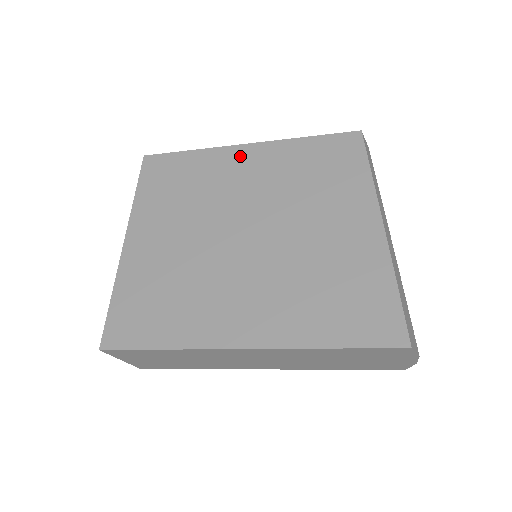
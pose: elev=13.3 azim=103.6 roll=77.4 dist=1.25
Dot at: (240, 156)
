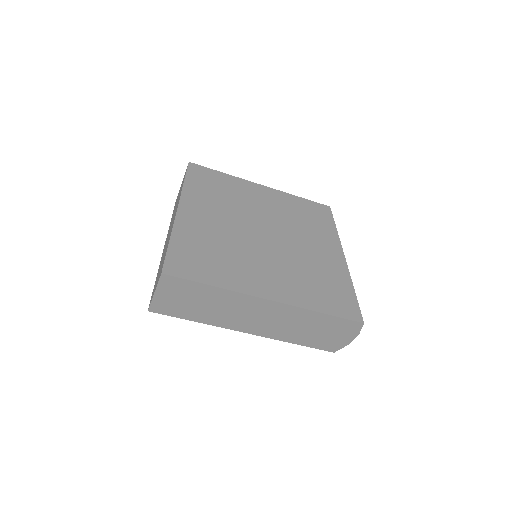
Dot at: (259, 190)
